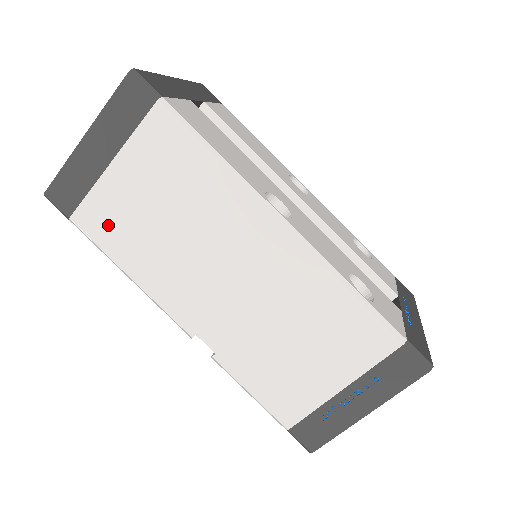
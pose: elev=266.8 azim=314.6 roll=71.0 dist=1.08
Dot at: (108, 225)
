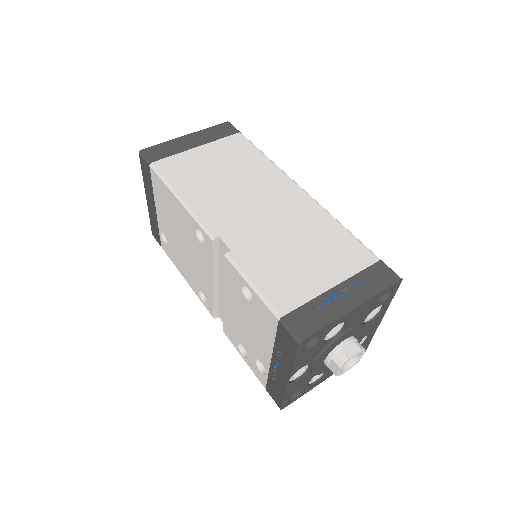
Dot at: (179, 170)
